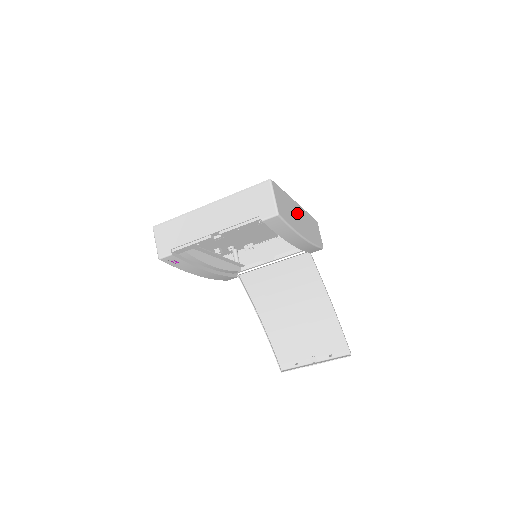
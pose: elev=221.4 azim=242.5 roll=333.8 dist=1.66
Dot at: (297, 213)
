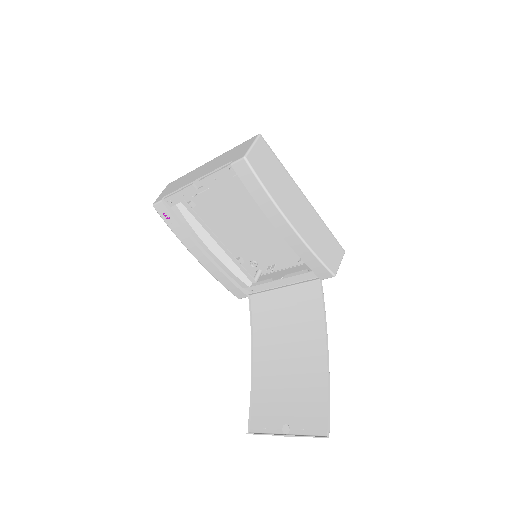
Dot at: (295, 199)
